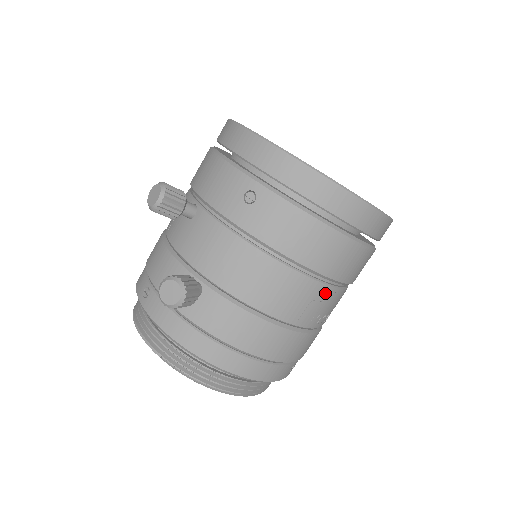
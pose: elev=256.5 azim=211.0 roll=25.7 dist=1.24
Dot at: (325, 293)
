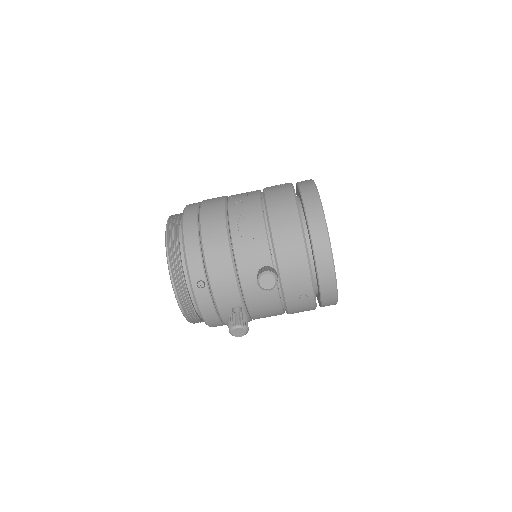
Dot at: occluded
